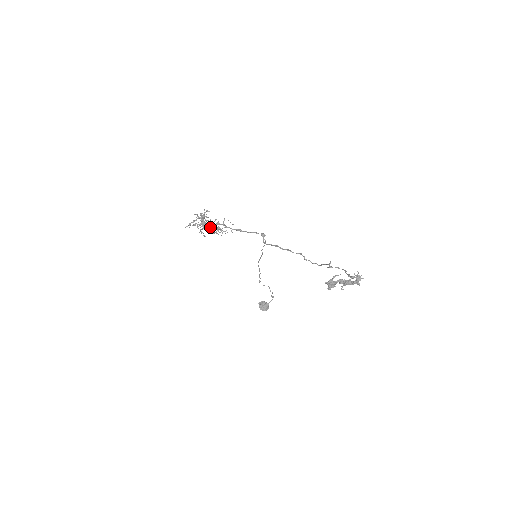
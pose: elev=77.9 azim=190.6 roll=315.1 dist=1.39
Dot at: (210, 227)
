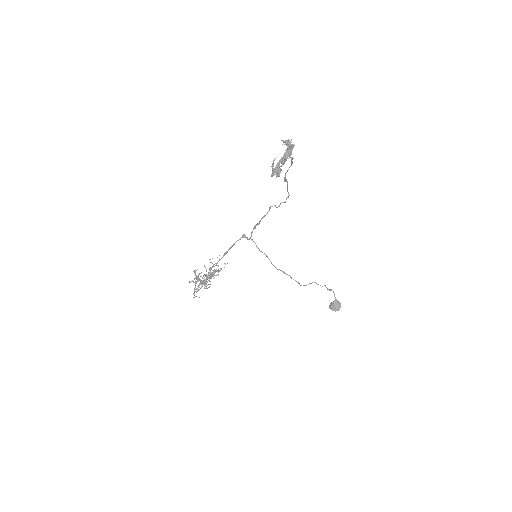
Dot at: (208, 278)
